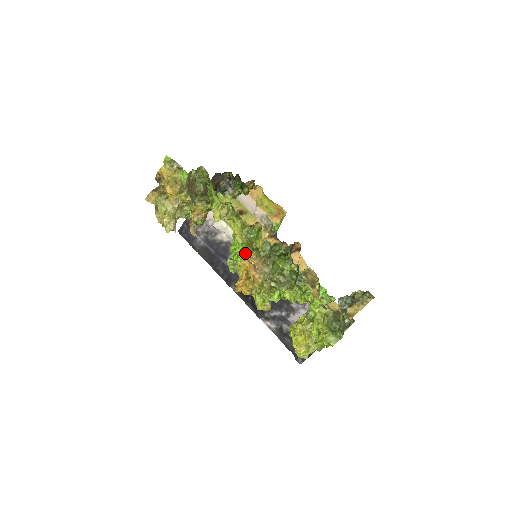
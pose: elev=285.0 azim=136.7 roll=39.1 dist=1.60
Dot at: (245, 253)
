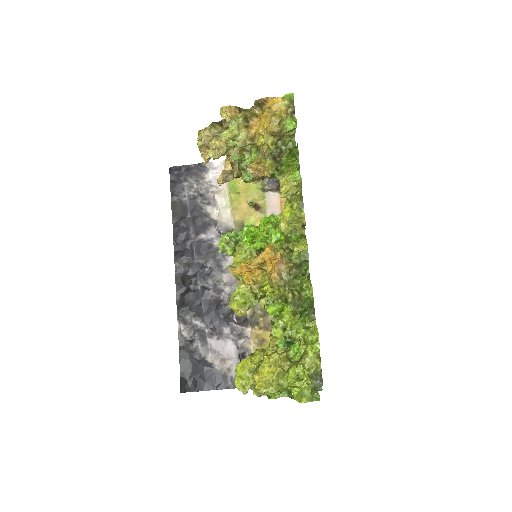
Dot at: (275, 244)
